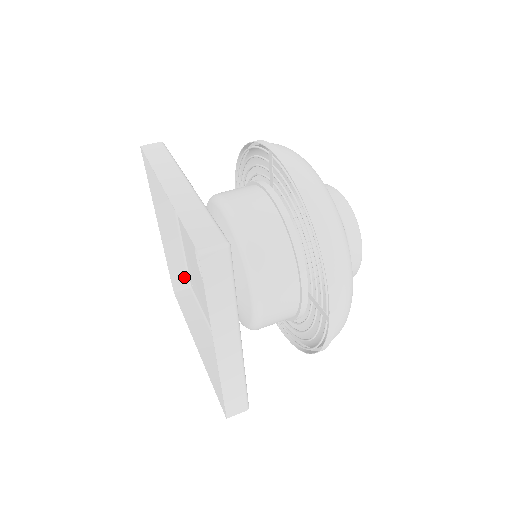
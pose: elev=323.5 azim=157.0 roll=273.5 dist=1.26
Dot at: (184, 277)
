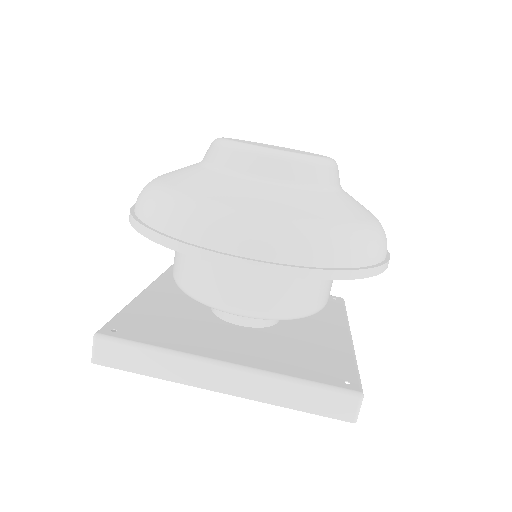
Dot at: occluded
